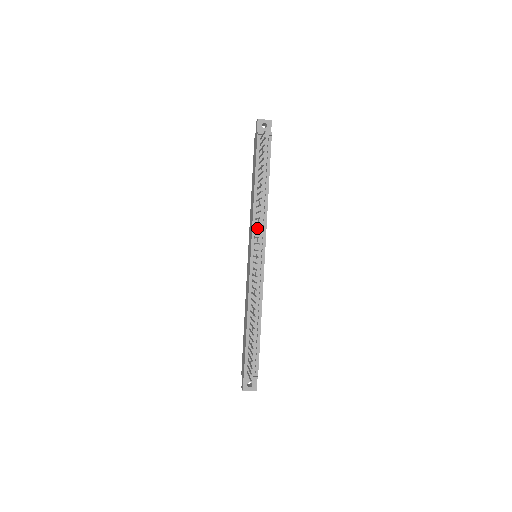
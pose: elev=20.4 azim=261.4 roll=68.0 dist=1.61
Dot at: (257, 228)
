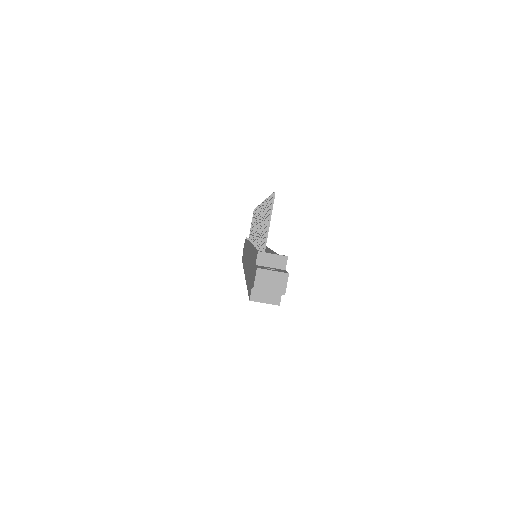
Dot at: occluded
